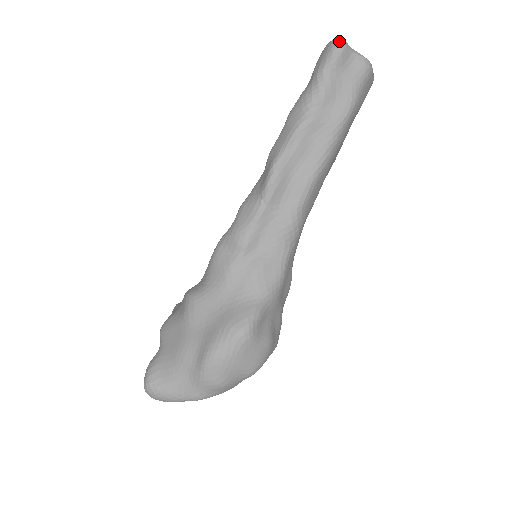
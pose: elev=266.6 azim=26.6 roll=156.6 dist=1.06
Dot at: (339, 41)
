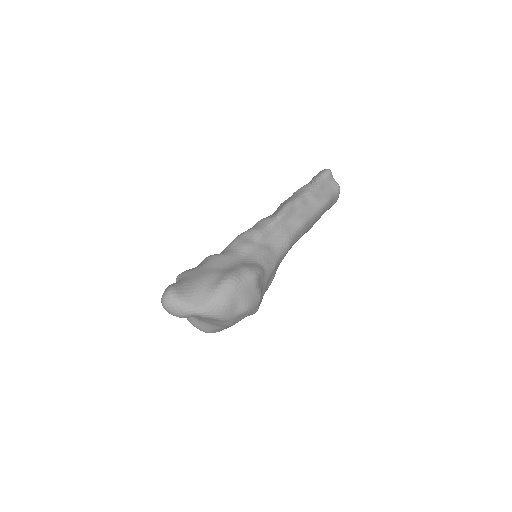
Dot at: (329, 169)
